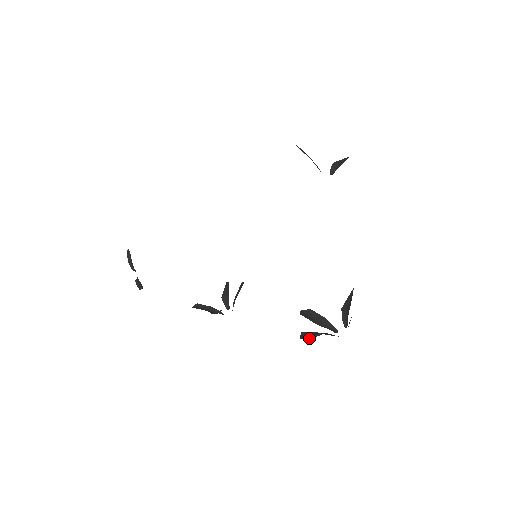
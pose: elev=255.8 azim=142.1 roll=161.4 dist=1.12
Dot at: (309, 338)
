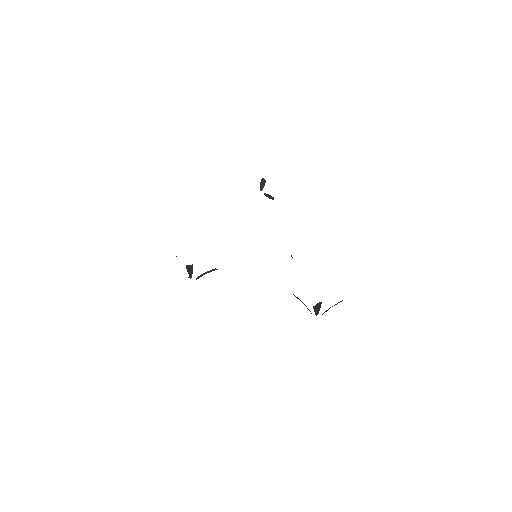
Dot at: occluded
